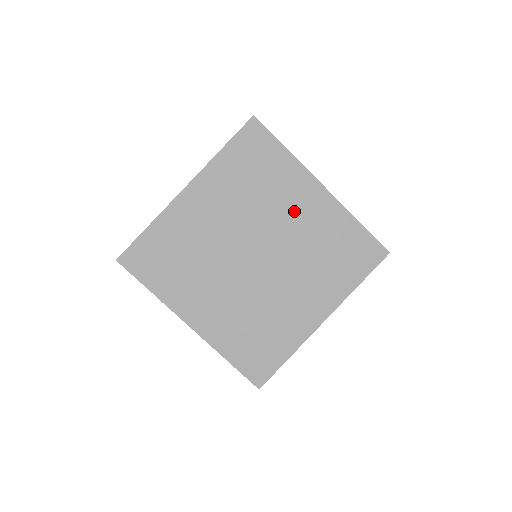
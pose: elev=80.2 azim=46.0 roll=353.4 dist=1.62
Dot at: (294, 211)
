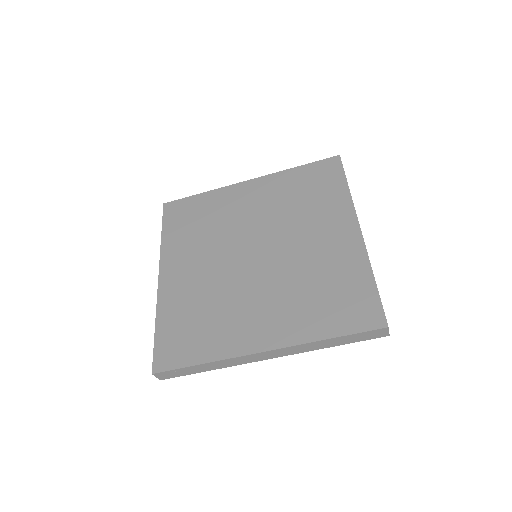
Dot at: (317, 235)
